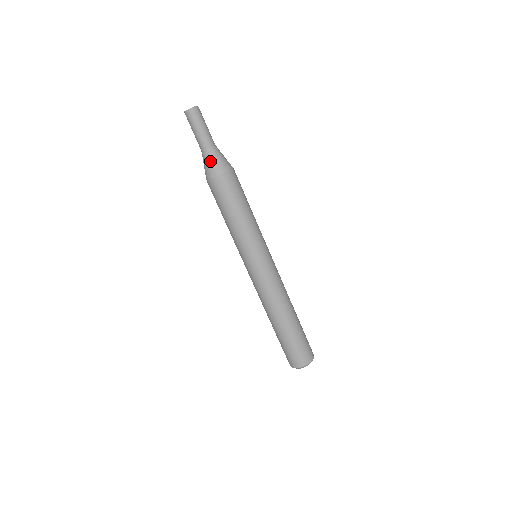
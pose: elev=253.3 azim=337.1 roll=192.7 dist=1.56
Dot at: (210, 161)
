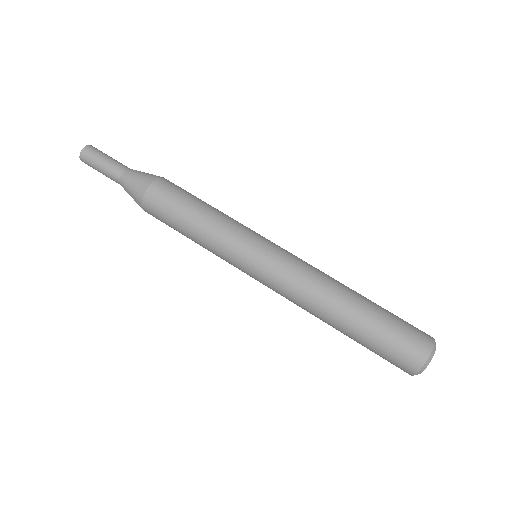
Dot at: (129, 191)
